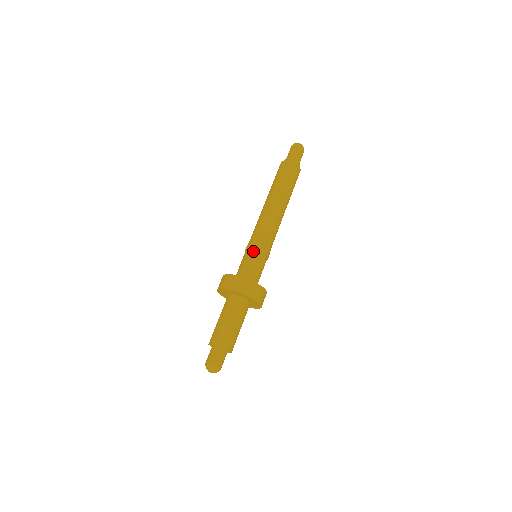
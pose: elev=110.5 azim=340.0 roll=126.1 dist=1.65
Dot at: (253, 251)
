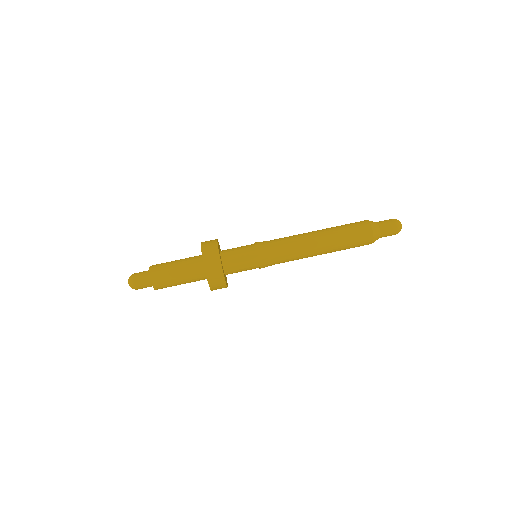
Dot at: (257, 258)
